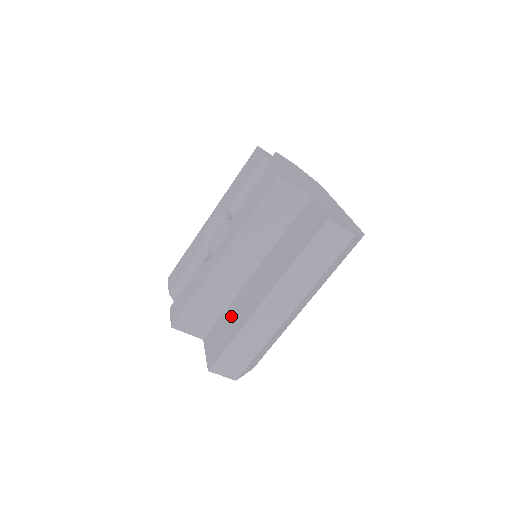
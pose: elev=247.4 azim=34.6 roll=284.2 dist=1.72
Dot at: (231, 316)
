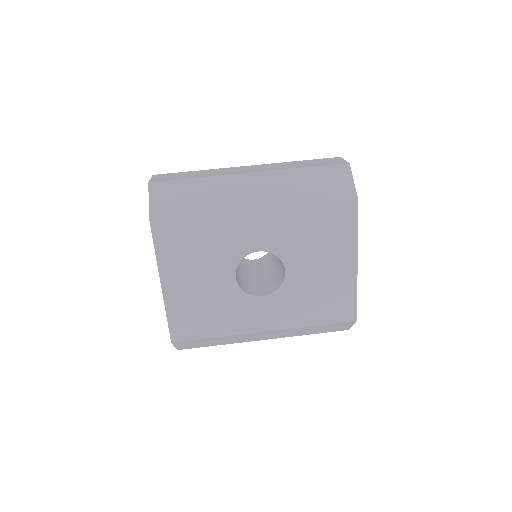
Dot at: occluded
